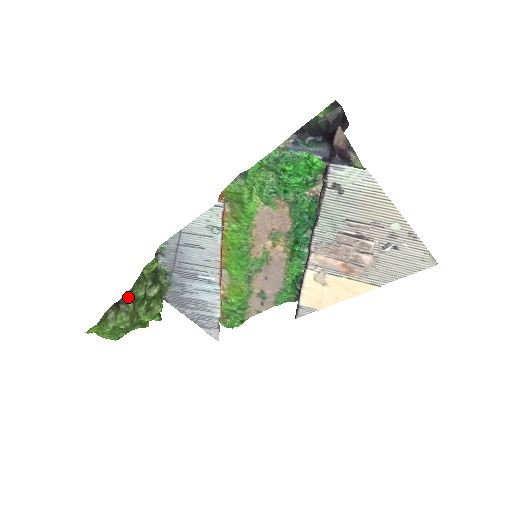
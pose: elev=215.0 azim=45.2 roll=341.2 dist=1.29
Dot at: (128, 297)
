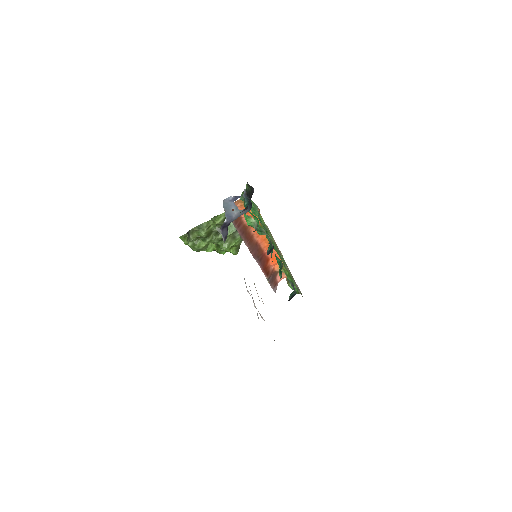
Dot at: (190, 233)
